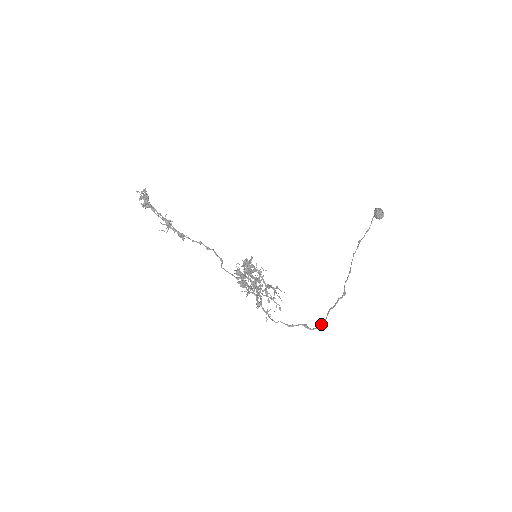
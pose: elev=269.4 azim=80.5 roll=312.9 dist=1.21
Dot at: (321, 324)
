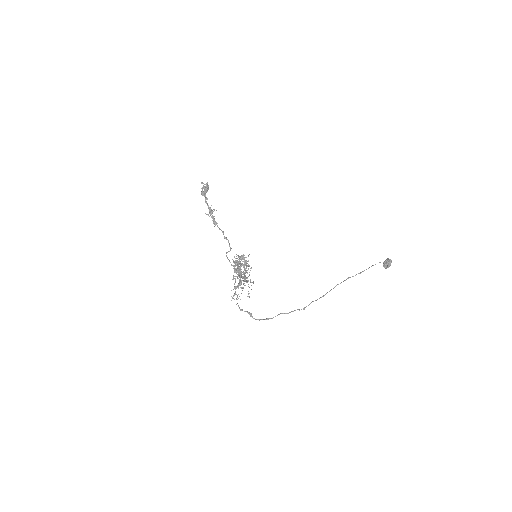
Dot at: (266, 319)
